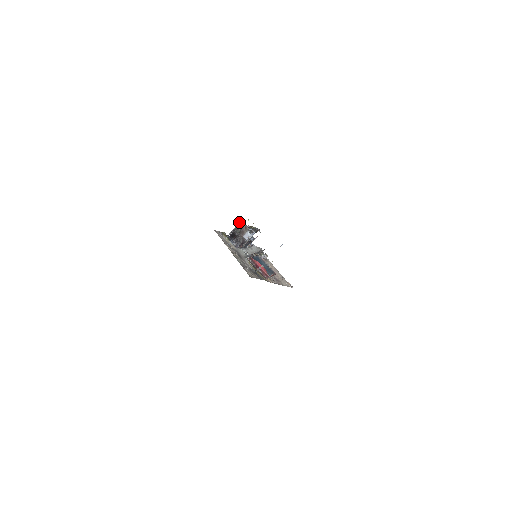
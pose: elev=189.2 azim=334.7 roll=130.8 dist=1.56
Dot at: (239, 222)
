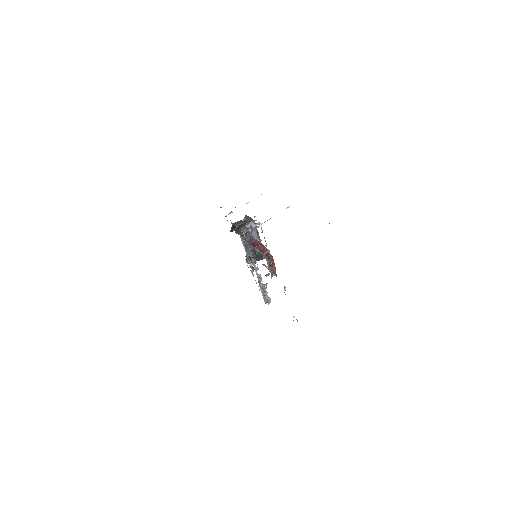
Dot at: occluded
